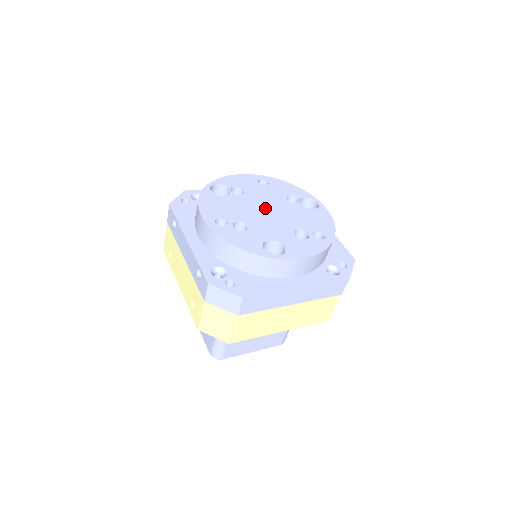
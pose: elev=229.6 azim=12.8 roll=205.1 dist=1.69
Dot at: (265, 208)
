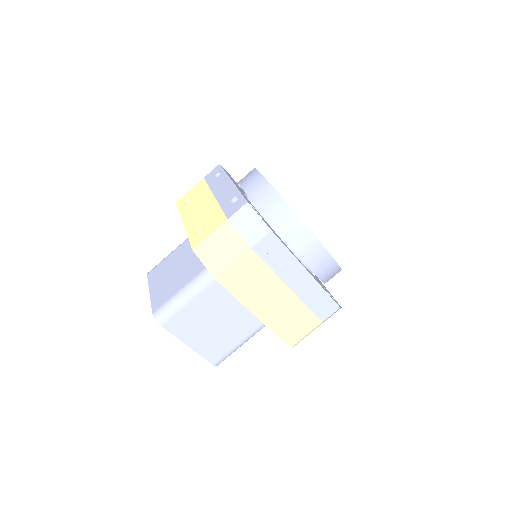
Dot at: occluded
